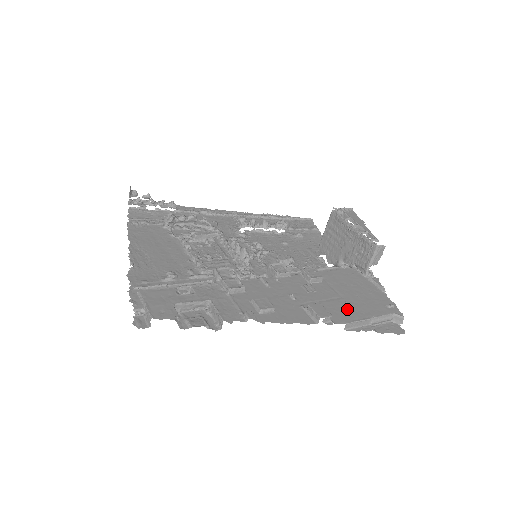
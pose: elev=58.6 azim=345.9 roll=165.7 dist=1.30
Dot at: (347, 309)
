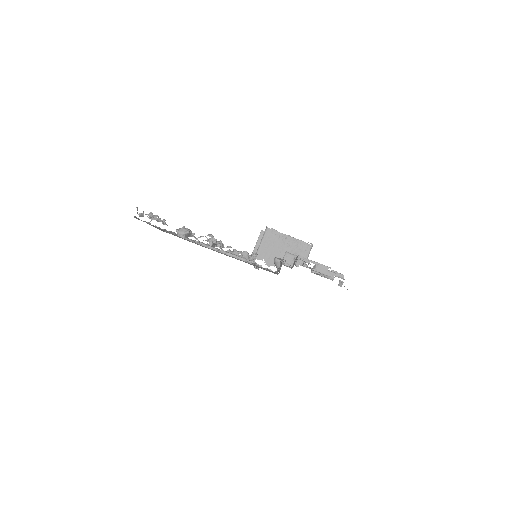
Dot at: occluded
